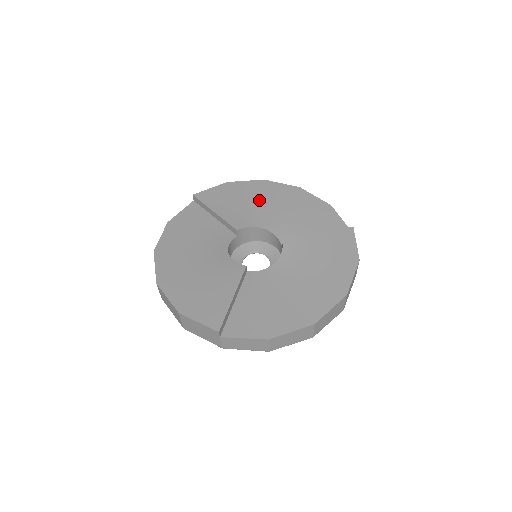
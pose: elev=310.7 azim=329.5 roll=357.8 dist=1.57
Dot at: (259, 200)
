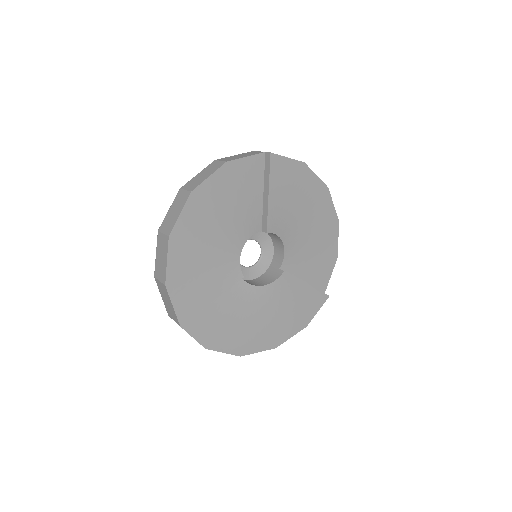
Dot at: (306, 209)
